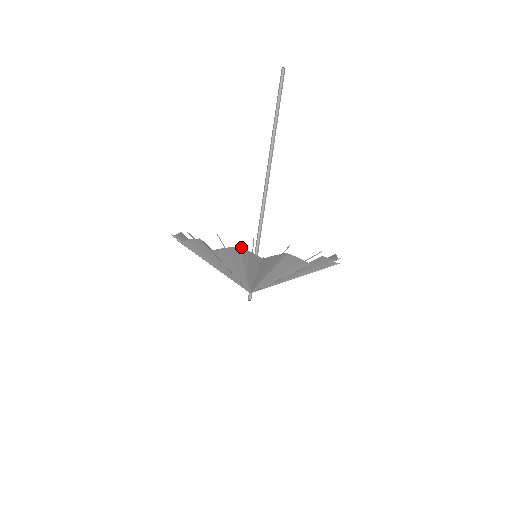
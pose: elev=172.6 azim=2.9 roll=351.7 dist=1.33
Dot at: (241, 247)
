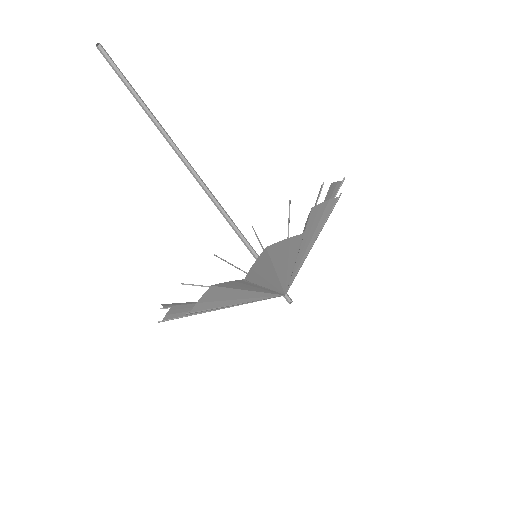
Dot at: (213, 285)
